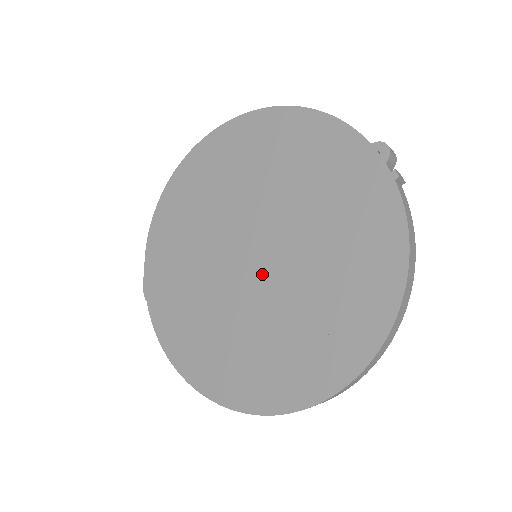
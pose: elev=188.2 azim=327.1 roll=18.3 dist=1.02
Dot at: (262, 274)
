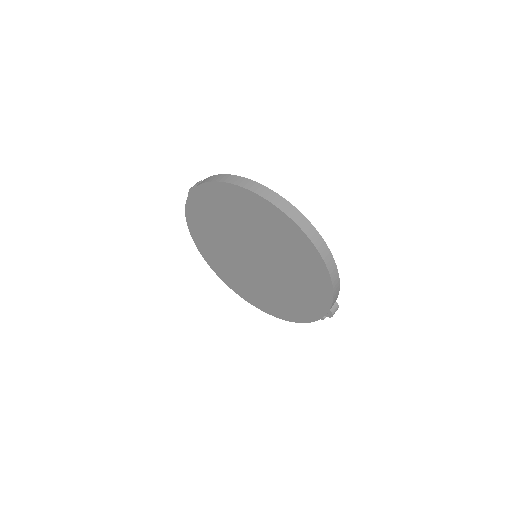
Dot at: (251, 265)
